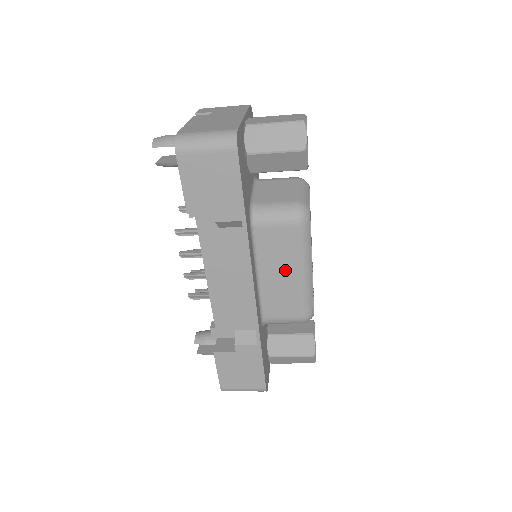
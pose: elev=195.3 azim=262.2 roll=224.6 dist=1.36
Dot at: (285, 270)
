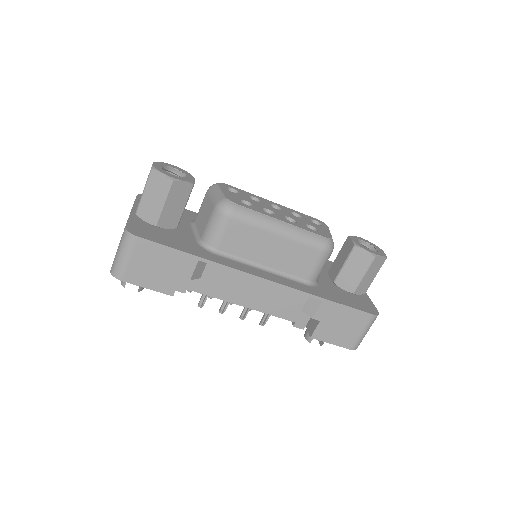
Dot at: (269, 244)
